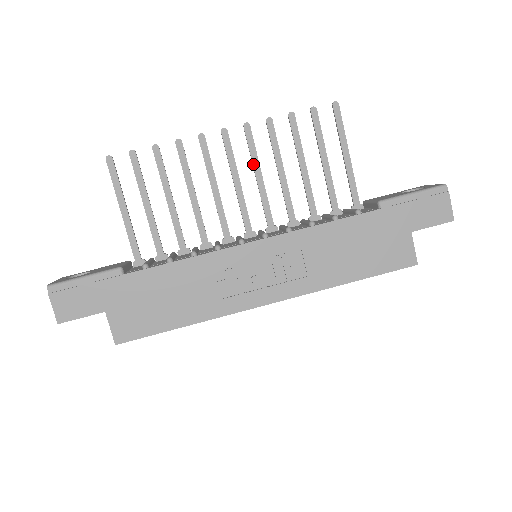
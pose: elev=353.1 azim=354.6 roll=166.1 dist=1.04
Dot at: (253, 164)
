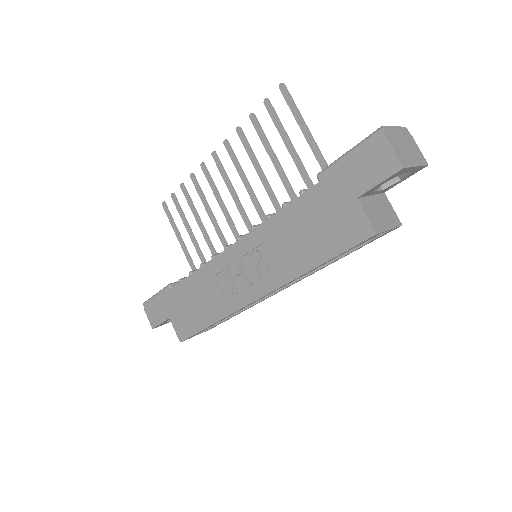
Dot at: (238, 173)
